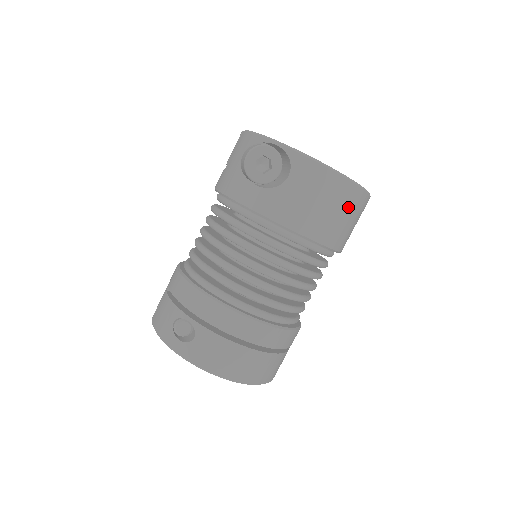
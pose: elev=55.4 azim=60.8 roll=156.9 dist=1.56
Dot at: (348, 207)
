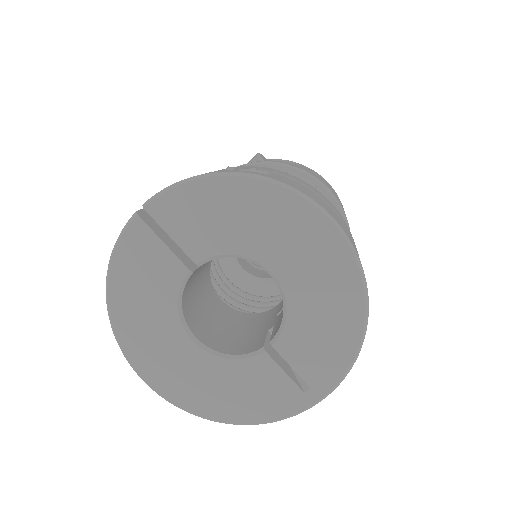
Dot at: occluded
